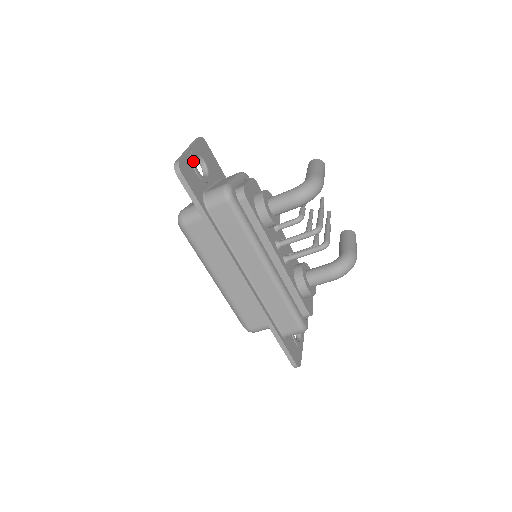
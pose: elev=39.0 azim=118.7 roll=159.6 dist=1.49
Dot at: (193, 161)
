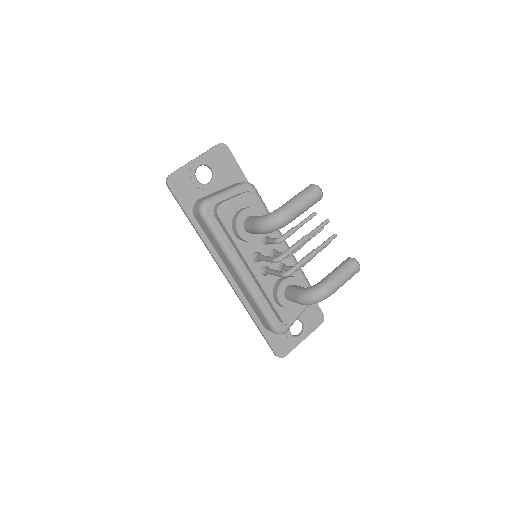
Dot at: (192, 172)
